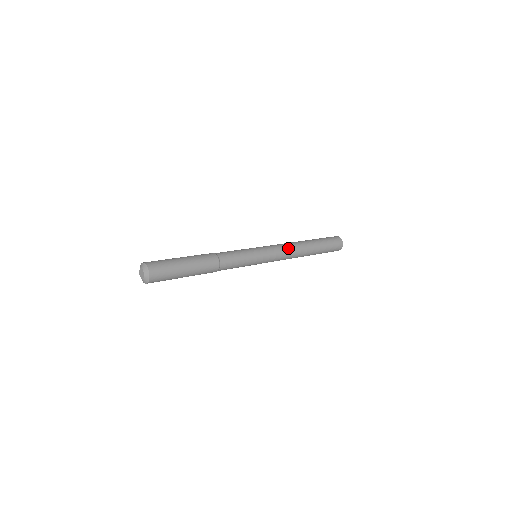
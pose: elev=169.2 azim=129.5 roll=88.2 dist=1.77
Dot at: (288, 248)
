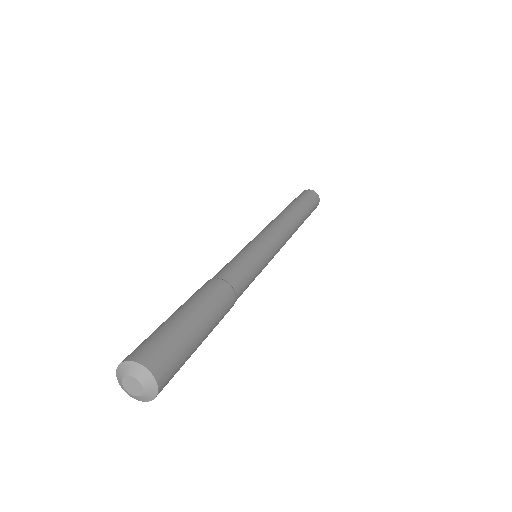
Dot at: (288, 231)
